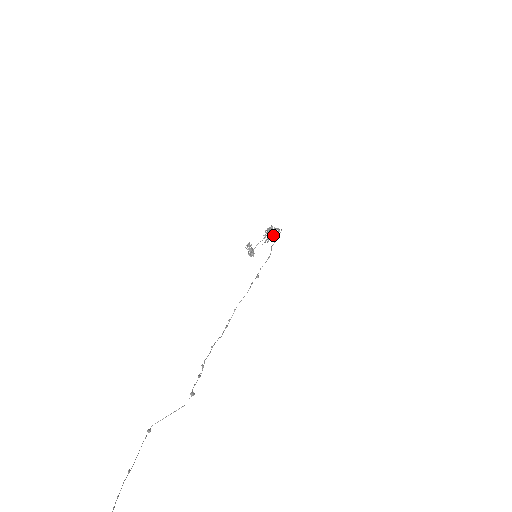
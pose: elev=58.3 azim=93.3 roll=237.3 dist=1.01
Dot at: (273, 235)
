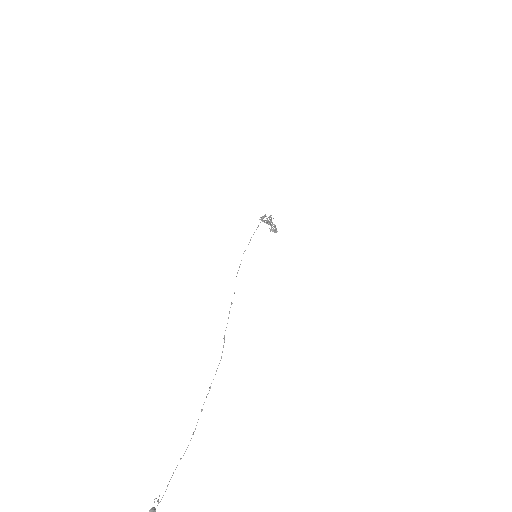
Dot at: (265, 222)
